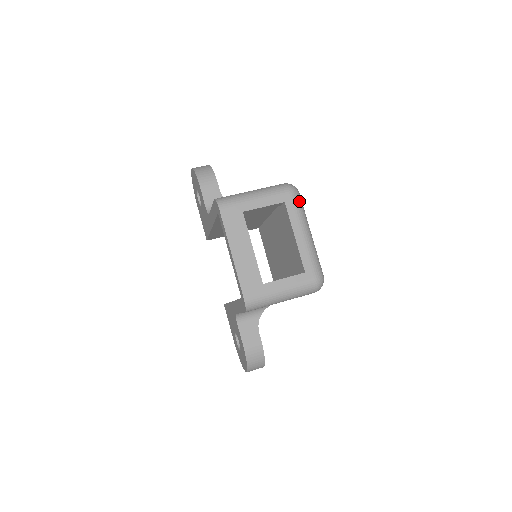
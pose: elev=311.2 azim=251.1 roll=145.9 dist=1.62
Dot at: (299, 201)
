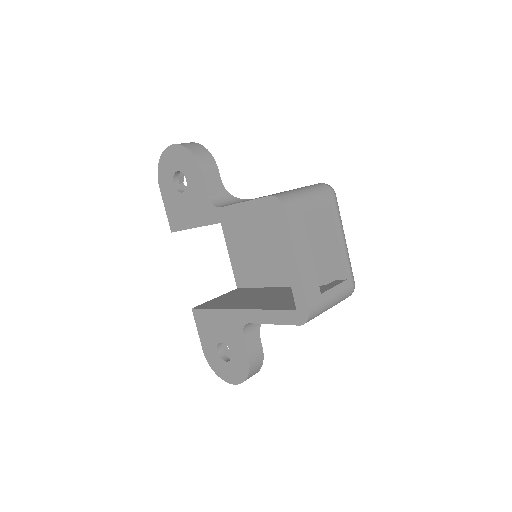
Dot at: occluded
